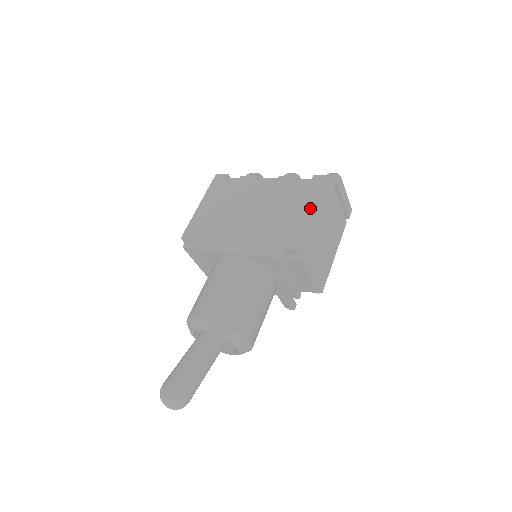
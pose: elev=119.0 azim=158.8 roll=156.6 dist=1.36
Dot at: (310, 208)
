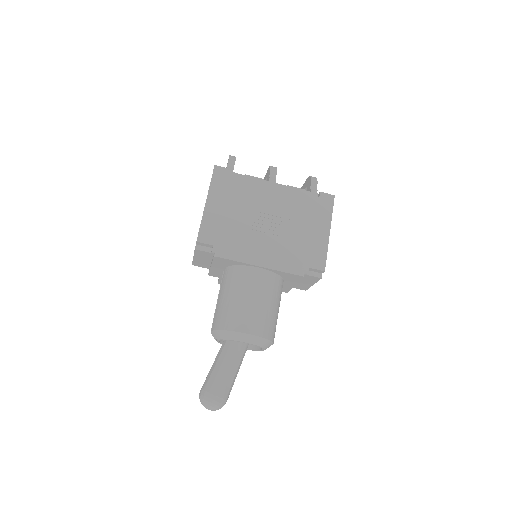
Dot at: (325, 229)
